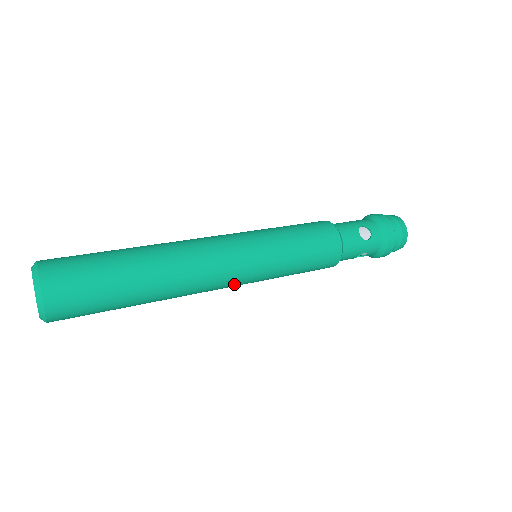
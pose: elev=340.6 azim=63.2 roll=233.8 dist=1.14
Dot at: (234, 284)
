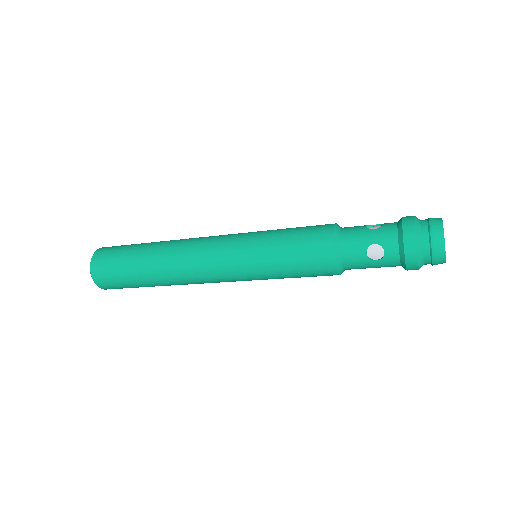
Dot at: (218, 262)
